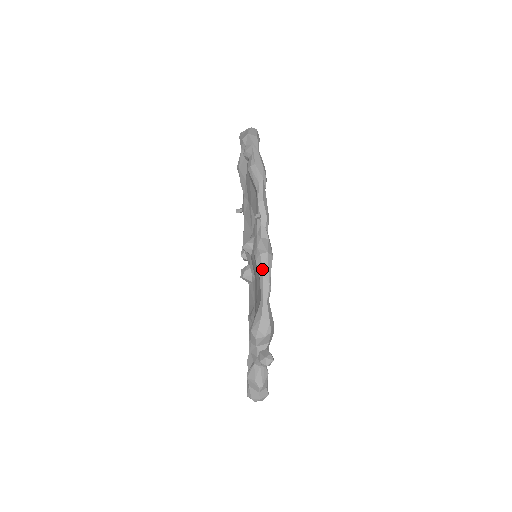
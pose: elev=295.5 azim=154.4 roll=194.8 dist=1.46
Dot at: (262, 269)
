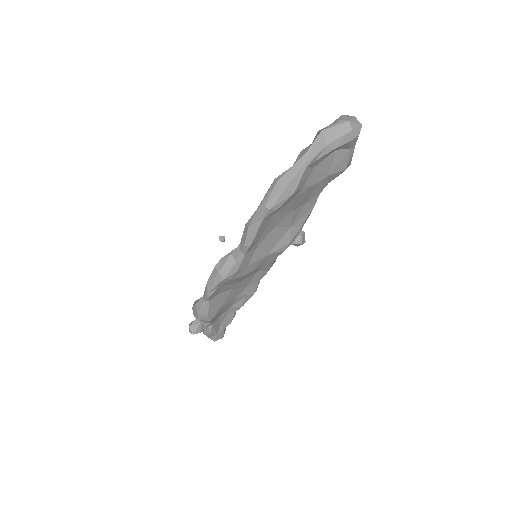
Dot at: (209, 278)
